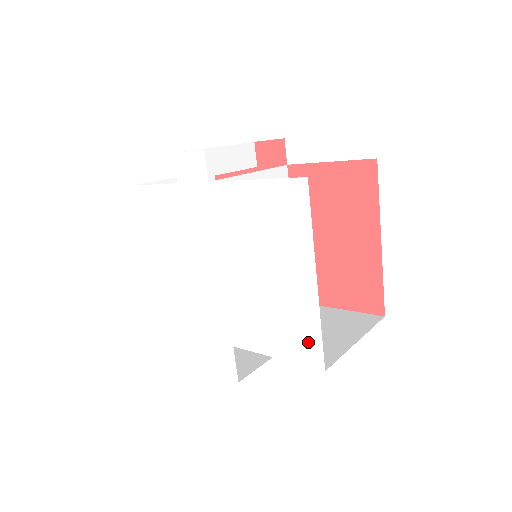
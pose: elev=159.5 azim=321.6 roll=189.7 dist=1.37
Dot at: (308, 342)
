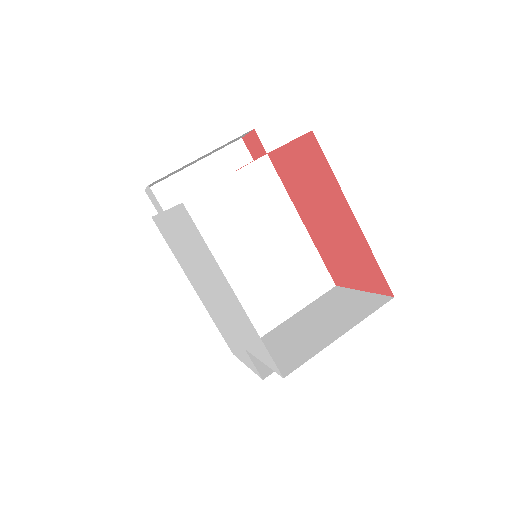
Dot at: (263, 350)
